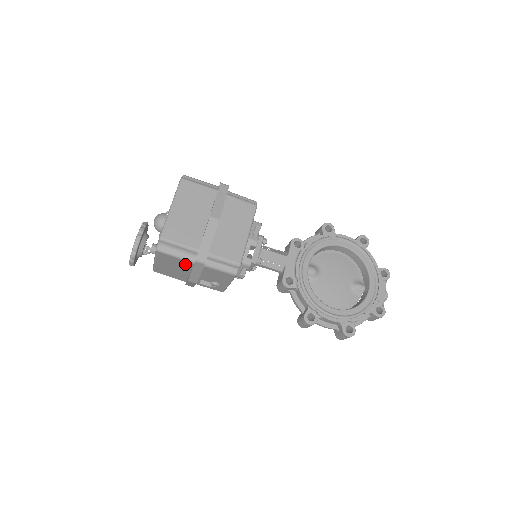
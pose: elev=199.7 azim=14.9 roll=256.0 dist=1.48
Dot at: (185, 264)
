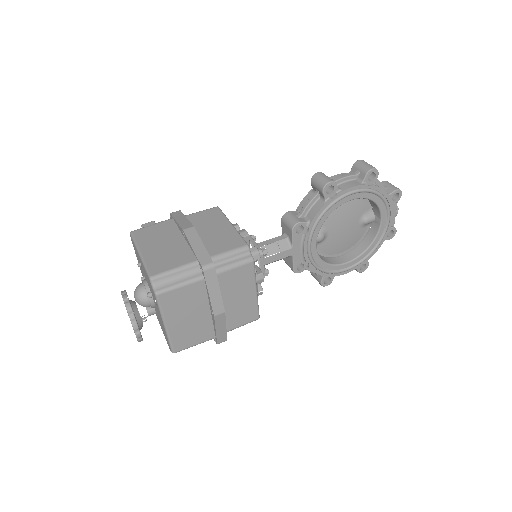
Dot at: occluded
